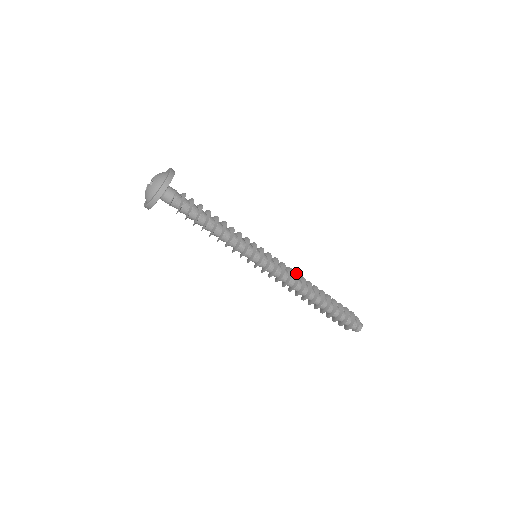
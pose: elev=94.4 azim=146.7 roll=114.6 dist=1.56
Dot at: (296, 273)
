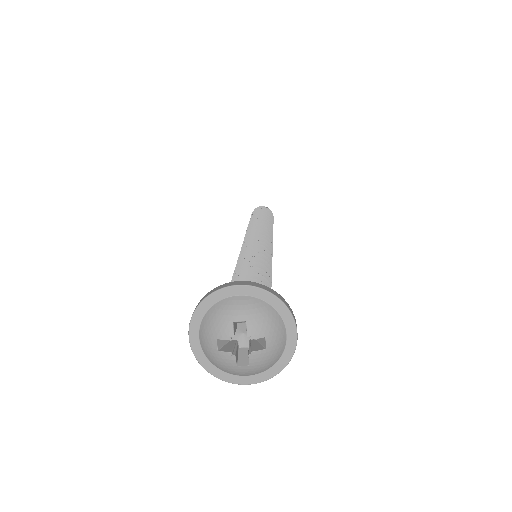
Dot at: occluded
